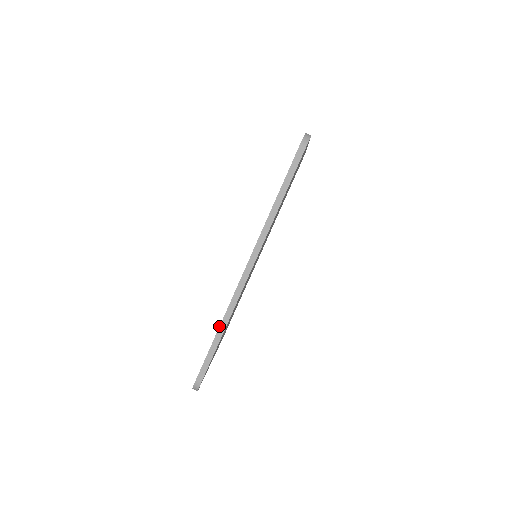
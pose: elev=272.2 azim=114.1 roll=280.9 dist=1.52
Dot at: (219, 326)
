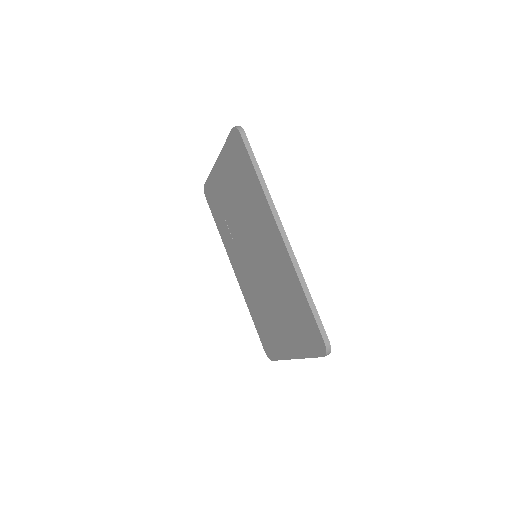
Dot at: (302, 288)
